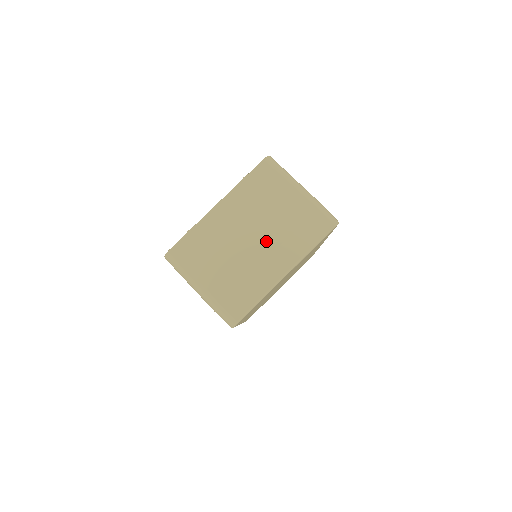
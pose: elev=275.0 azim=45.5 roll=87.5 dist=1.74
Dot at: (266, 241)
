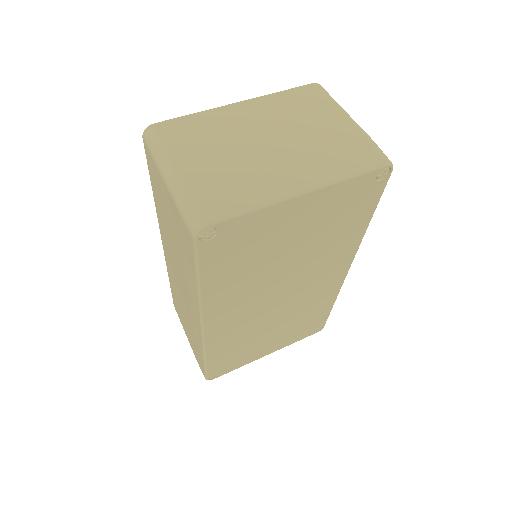
Dot at: (288, 150)
